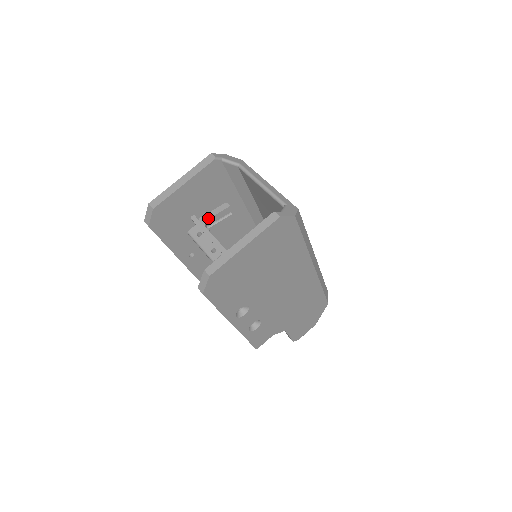
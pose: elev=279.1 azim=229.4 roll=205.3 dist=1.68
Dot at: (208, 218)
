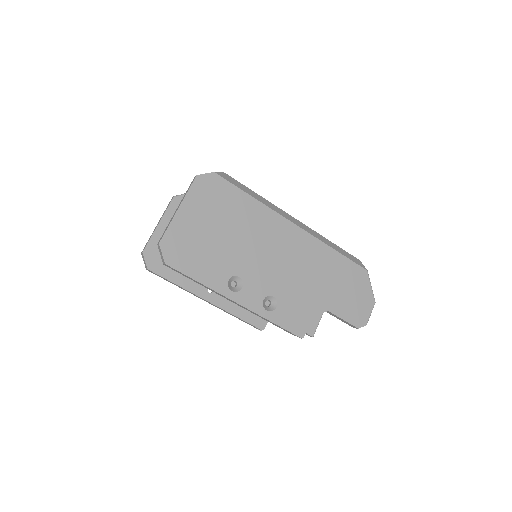
Dot at: occluded
